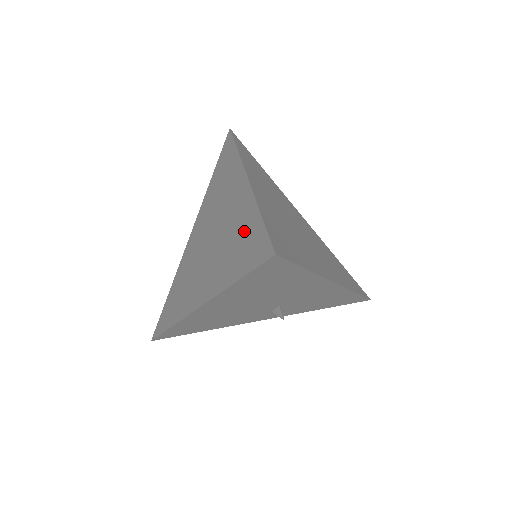
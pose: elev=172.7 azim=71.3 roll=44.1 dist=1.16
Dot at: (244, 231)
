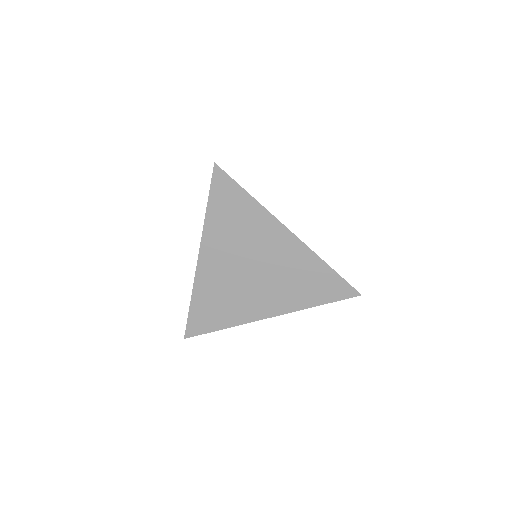
Dot at: (314, 275)
